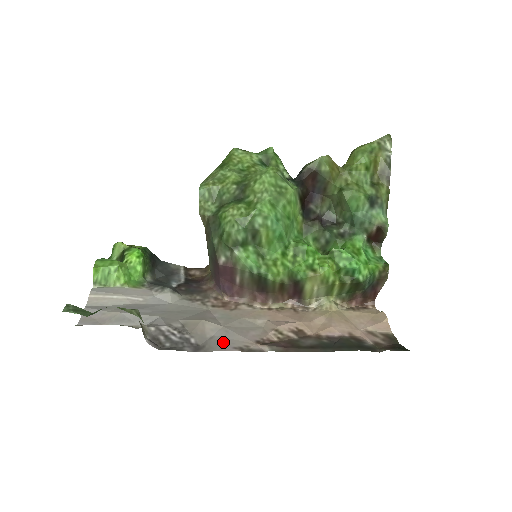
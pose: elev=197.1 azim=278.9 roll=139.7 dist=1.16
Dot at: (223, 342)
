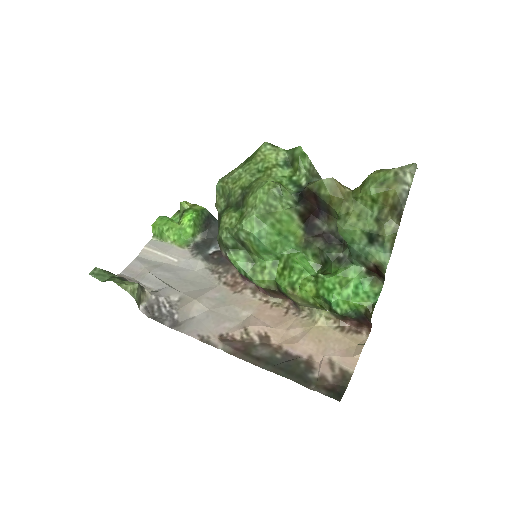
Dot at: (196, 326)
